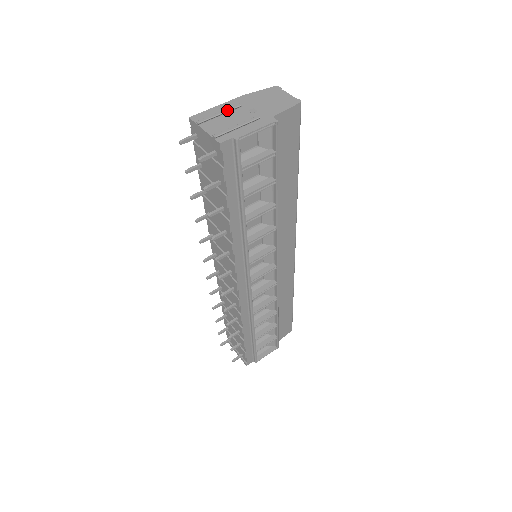
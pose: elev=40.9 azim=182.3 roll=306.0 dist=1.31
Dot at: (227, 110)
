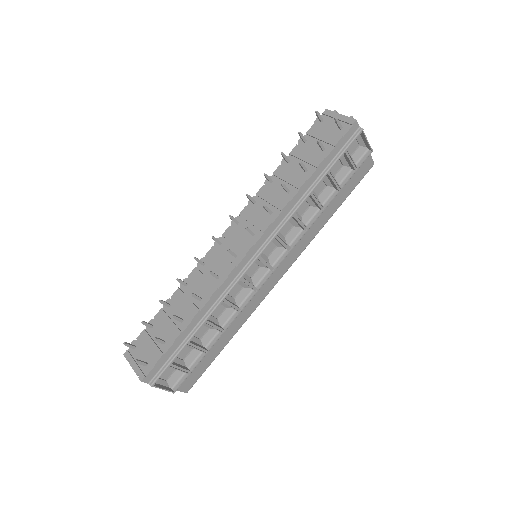
Dot at: occluded
